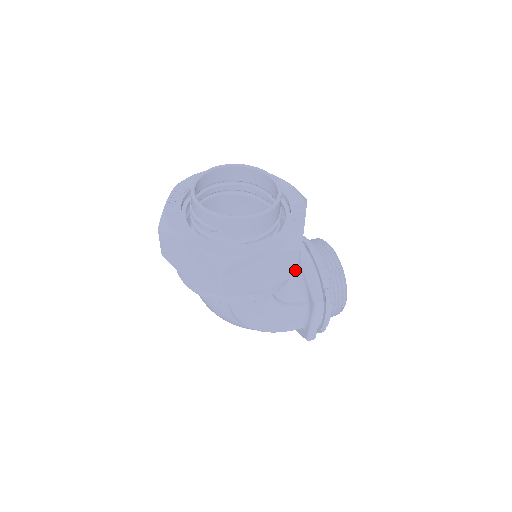
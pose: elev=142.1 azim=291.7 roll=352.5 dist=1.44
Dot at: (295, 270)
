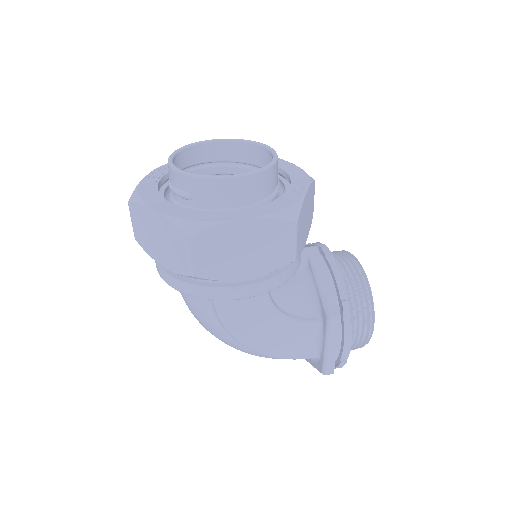
Dot at: (292, 254)
